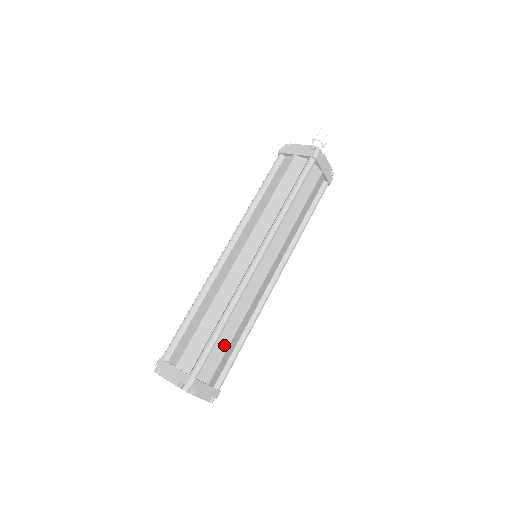
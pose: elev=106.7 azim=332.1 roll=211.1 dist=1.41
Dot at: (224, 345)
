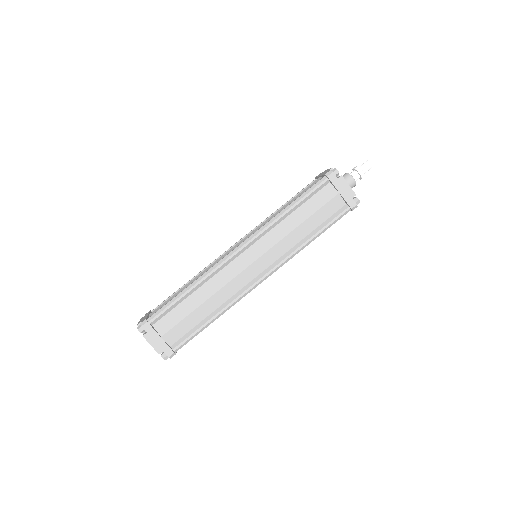
Dot at: (186, 310)
